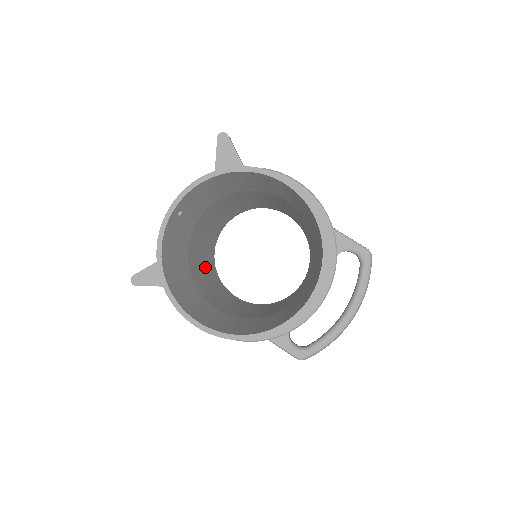
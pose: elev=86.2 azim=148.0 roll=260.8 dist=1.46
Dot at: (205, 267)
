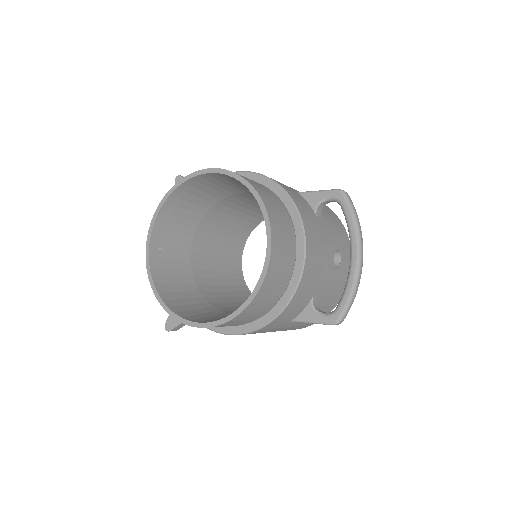
Dot at: (231, 293)
